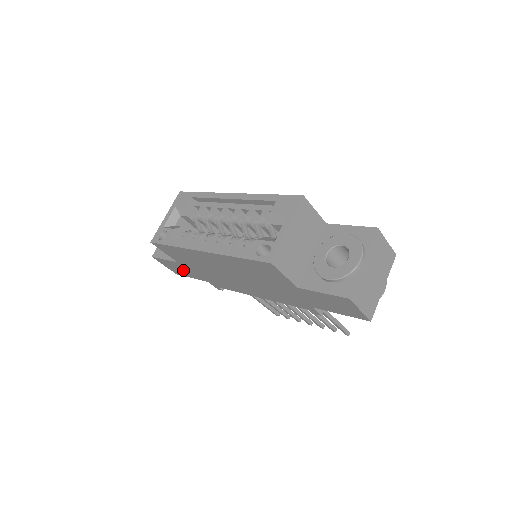
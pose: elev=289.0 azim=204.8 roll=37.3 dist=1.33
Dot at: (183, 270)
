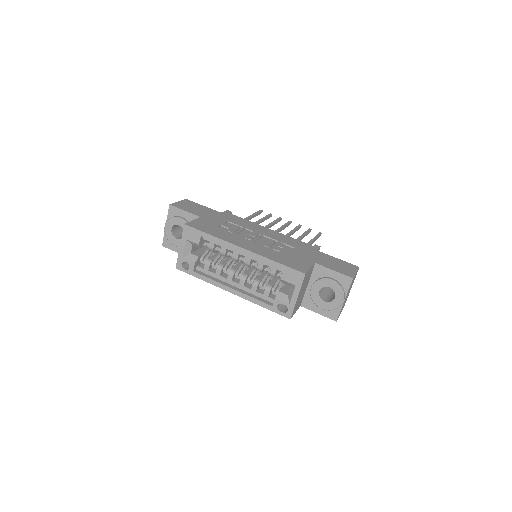
Dot at: occluded
